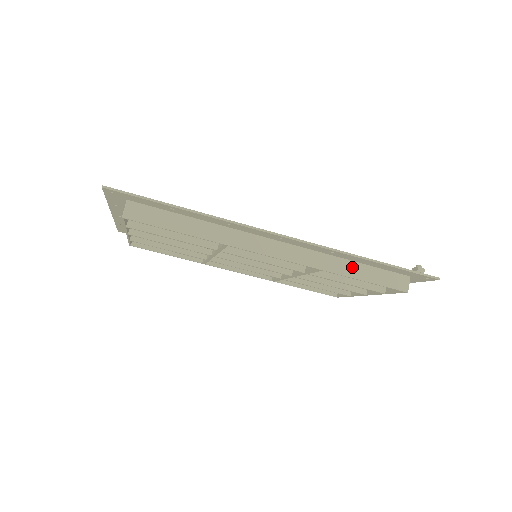
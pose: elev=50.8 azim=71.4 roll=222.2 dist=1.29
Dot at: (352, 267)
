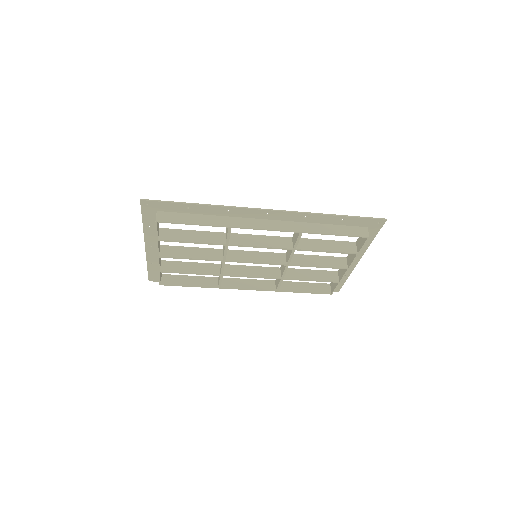
Dot at: (323, 227)
